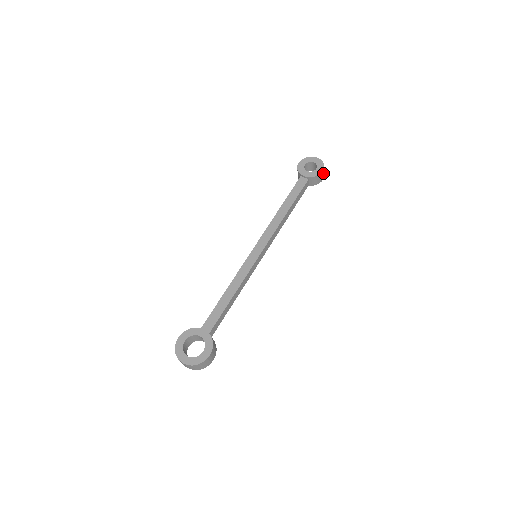
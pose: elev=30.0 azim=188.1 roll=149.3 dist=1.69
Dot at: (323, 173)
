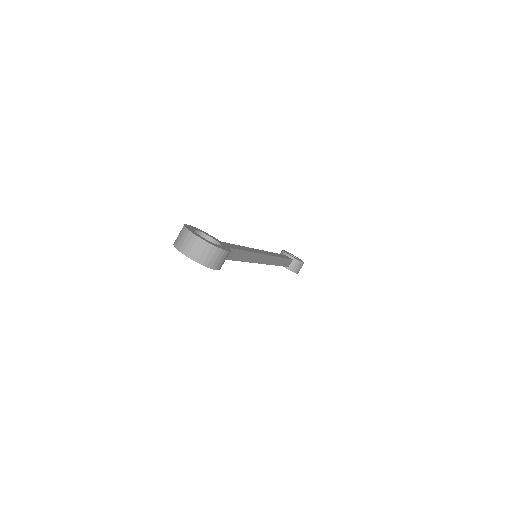
Dot at: (301, 267)
